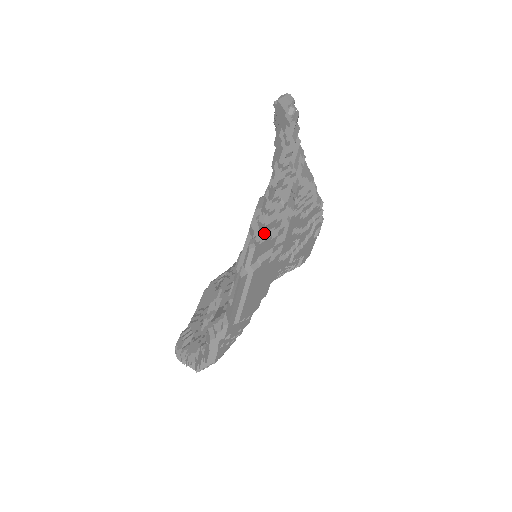
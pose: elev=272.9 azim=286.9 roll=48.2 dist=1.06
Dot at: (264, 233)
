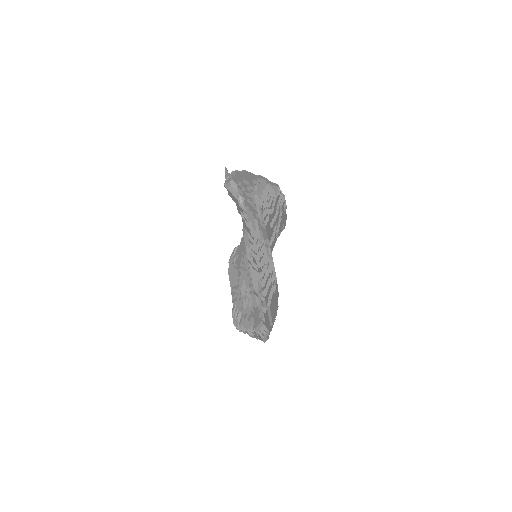
Dot at: (265, 288)
